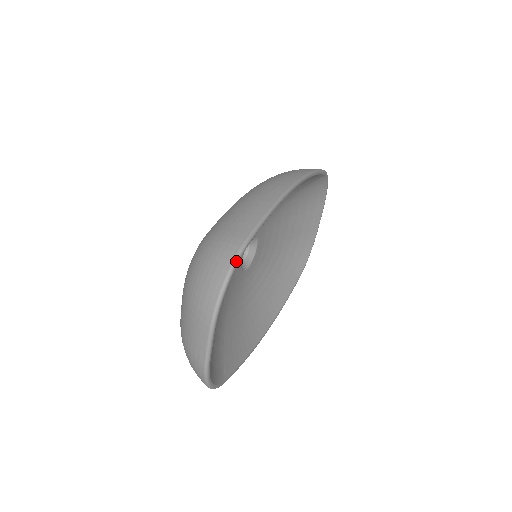
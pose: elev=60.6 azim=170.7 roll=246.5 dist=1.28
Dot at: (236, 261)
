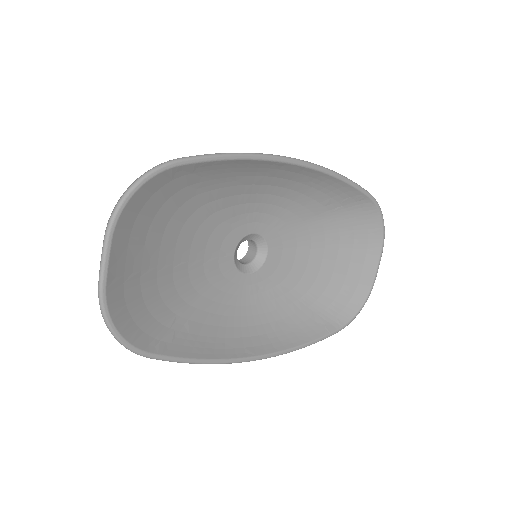
Dot at: (152, 170)
